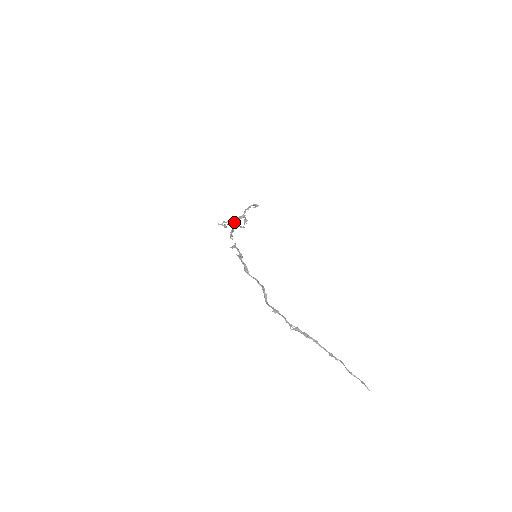
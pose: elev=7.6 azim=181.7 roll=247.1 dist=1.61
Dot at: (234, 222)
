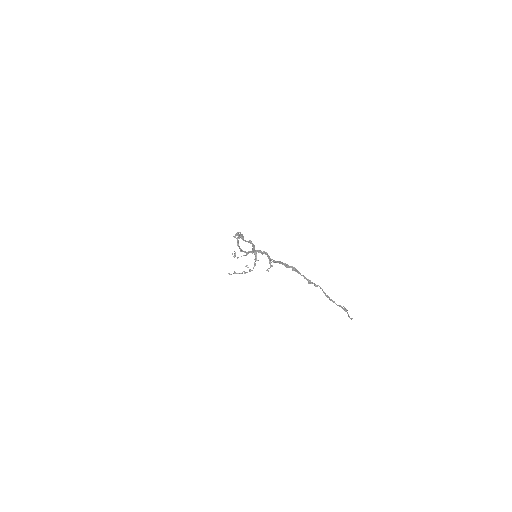
Dot at: (244, 251)
